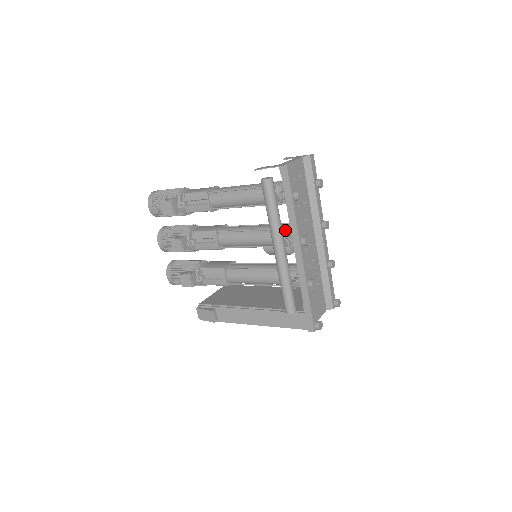
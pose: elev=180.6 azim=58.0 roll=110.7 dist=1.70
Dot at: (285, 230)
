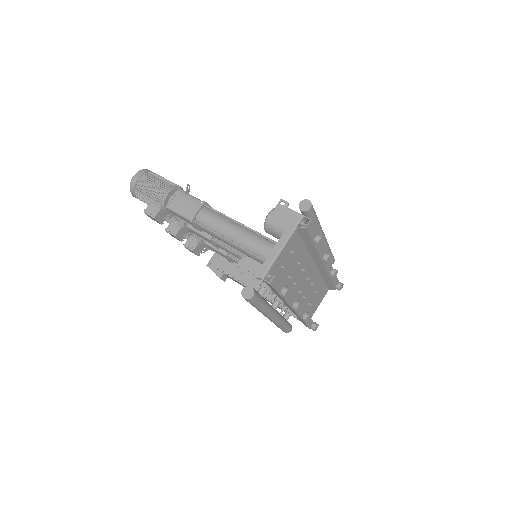
Dot at: occluded
